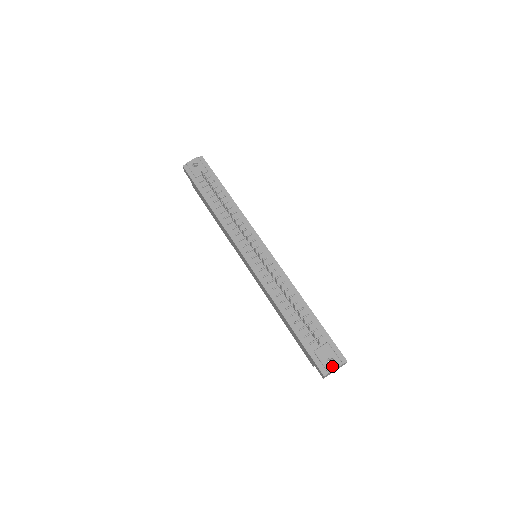
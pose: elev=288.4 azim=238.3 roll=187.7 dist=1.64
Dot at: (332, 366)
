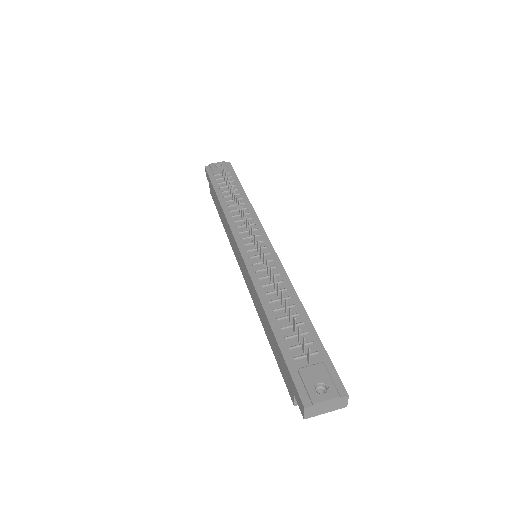
Dot at: (321, 395)
